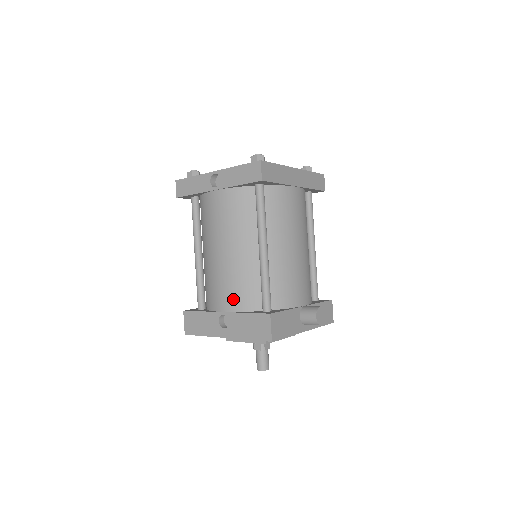
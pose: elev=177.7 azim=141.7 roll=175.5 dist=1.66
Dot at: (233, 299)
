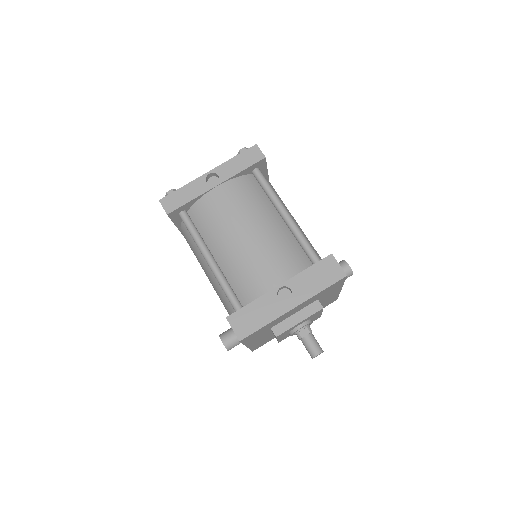
Dot at: (283, 268)
